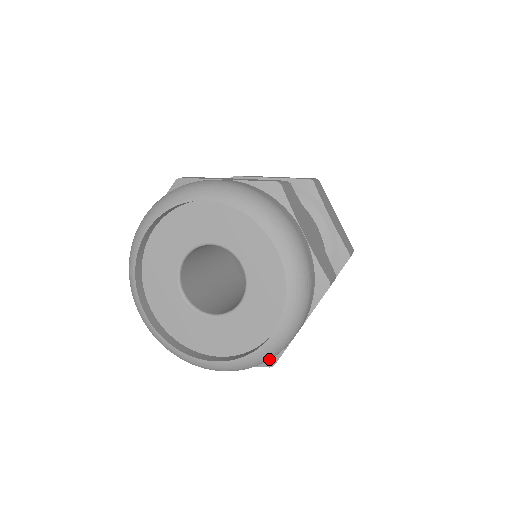
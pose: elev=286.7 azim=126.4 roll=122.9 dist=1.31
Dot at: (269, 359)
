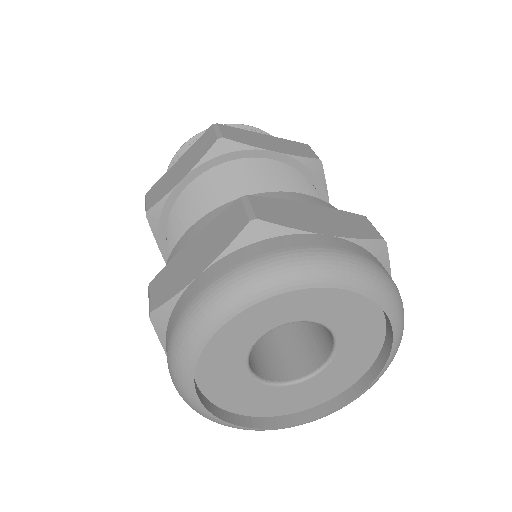
Dot at: occluded
